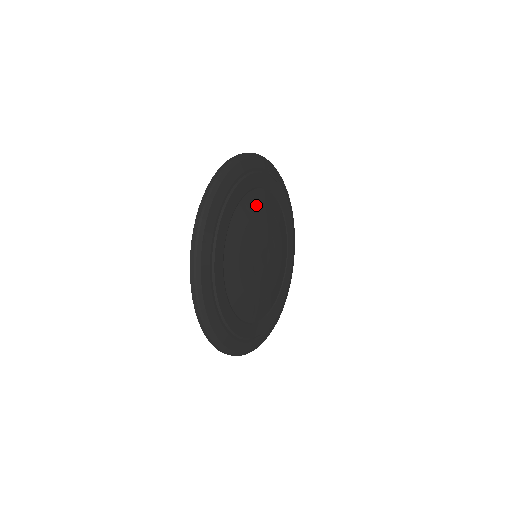
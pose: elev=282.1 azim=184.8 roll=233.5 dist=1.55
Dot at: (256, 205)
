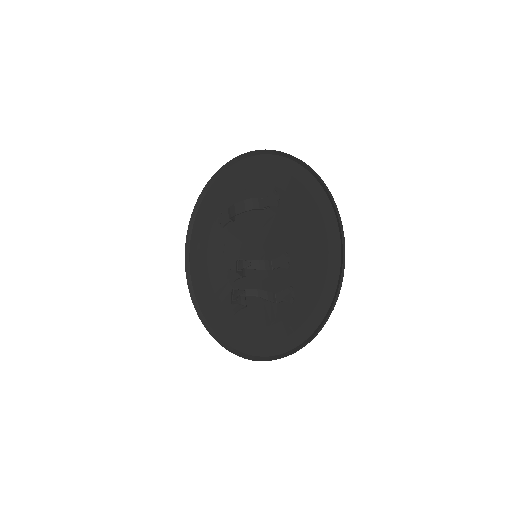
Dot at: occluded
